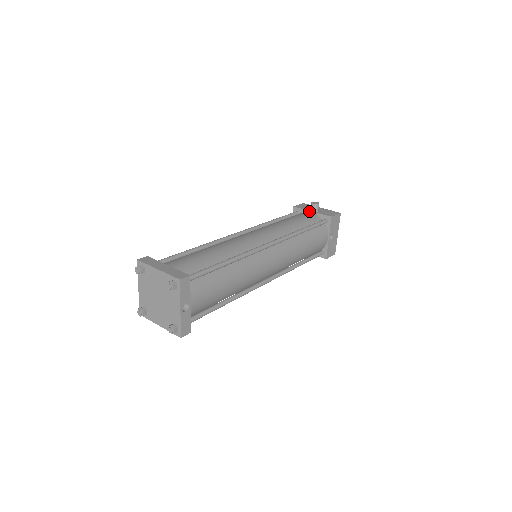
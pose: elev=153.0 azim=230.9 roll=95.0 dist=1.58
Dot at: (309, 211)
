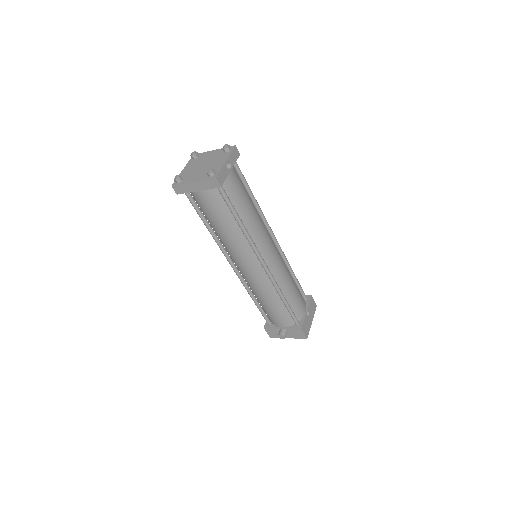
Dot at: occluded
